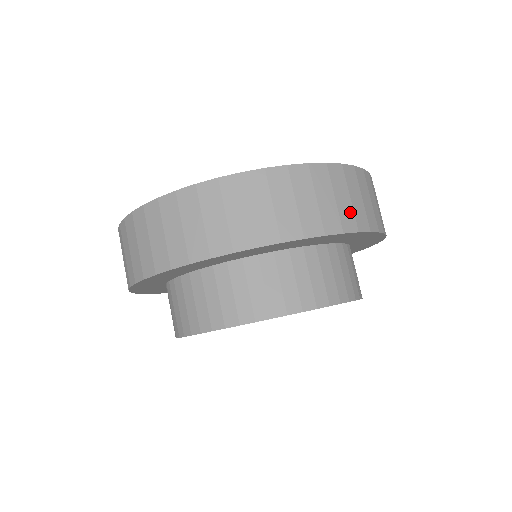
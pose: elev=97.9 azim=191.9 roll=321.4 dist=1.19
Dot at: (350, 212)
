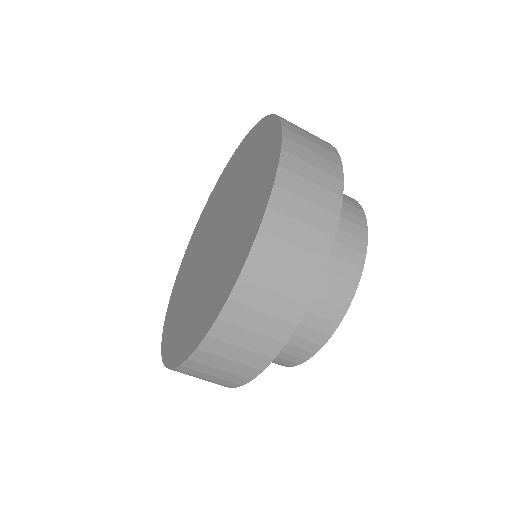
Dot at: (242, 367)
